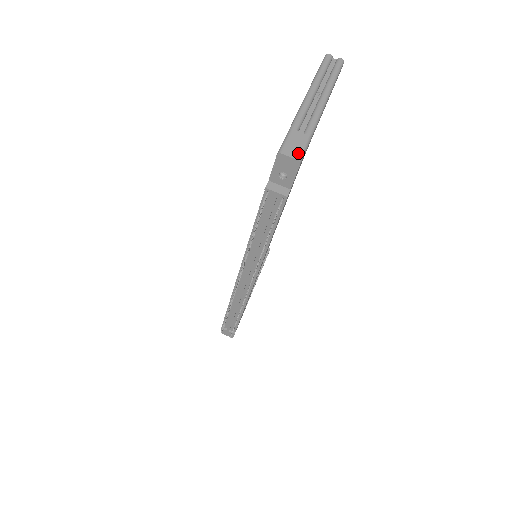
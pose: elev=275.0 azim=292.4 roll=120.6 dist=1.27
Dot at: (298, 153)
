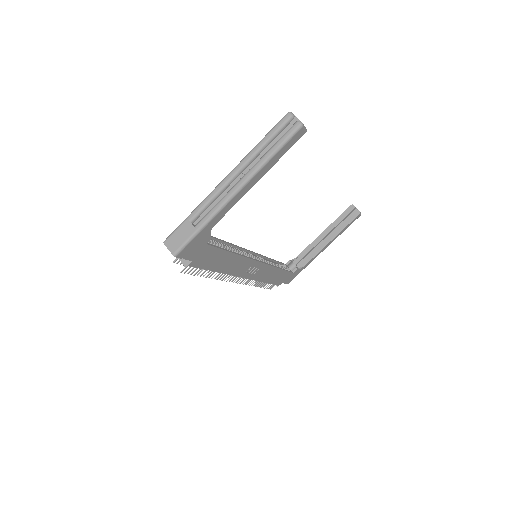
Dot at: (176, 247)
